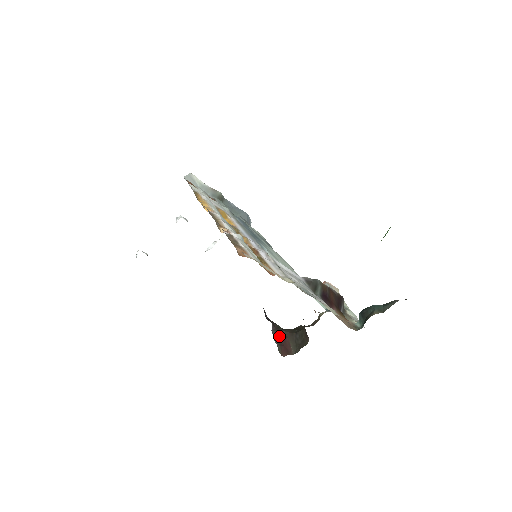
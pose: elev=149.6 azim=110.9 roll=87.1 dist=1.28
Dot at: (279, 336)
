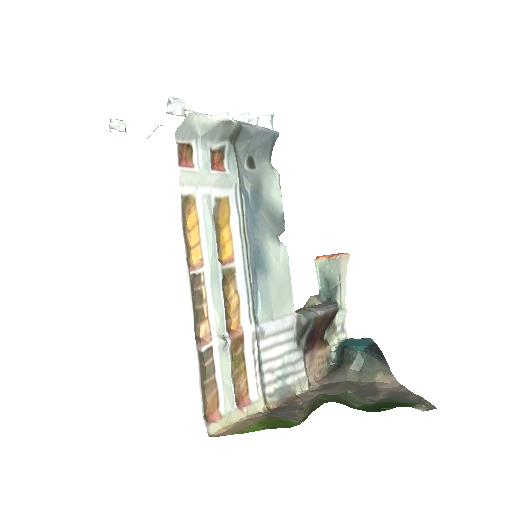
Dot at: occluded
